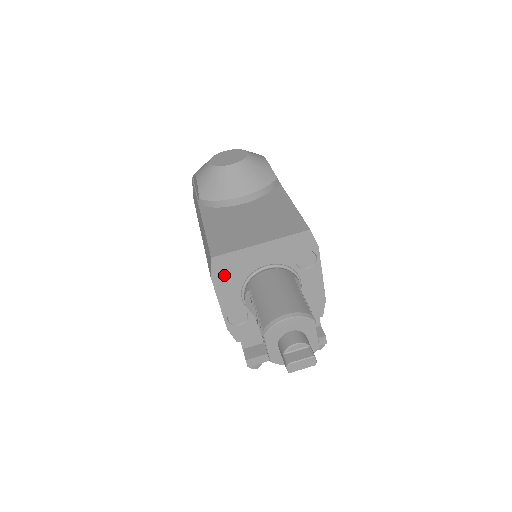
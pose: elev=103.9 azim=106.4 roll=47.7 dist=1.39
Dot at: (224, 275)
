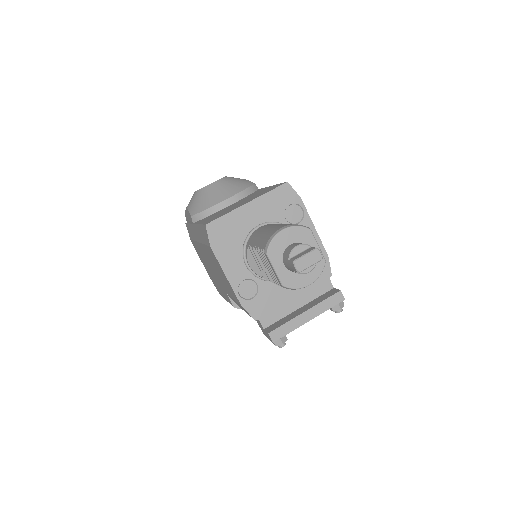
Dot at: (222, 242)
